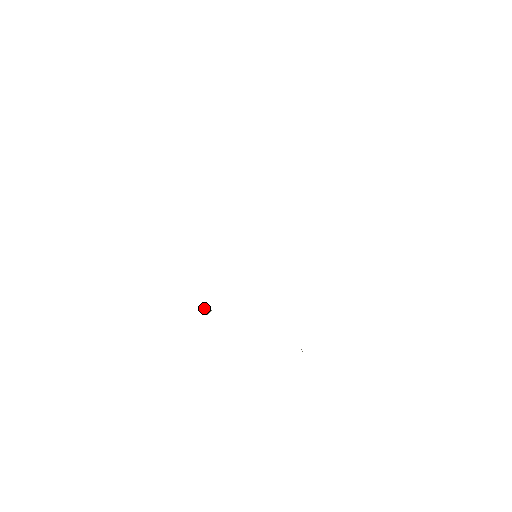
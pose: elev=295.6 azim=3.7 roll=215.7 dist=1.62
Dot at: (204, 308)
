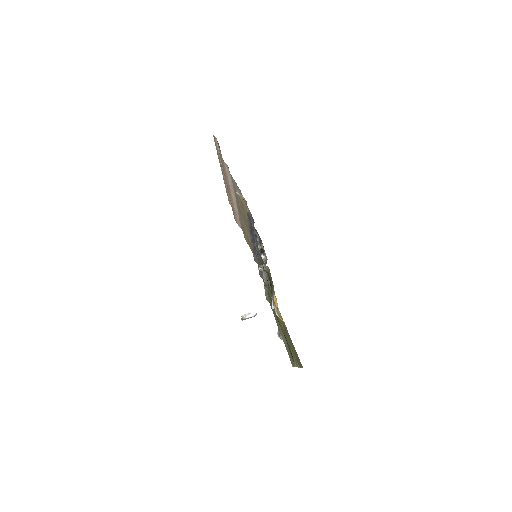
Dot at: (249, 313)
